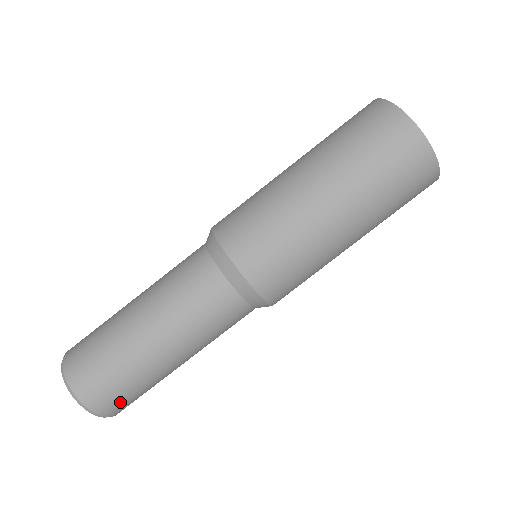
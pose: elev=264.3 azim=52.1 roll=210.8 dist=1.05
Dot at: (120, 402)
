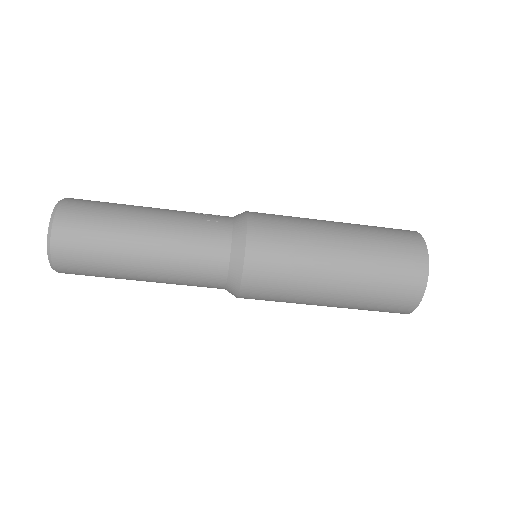
Dot at: occluded
